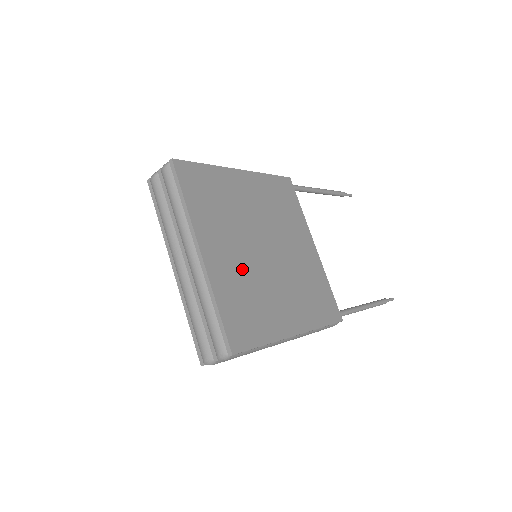
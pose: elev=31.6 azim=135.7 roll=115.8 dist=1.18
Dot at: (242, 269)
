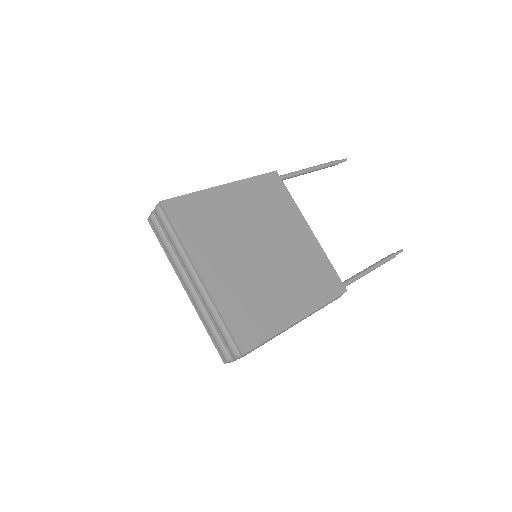
Dot at: (241, 278)
